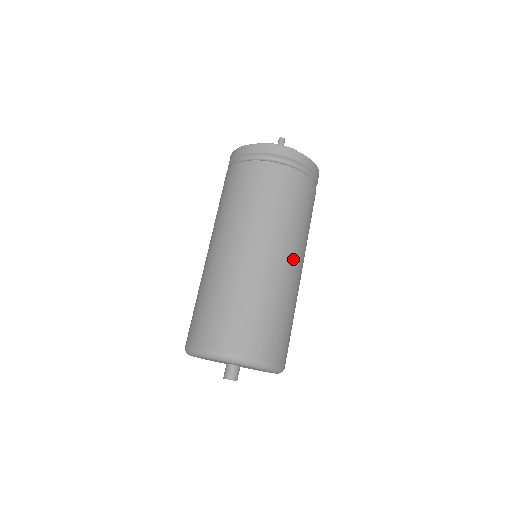
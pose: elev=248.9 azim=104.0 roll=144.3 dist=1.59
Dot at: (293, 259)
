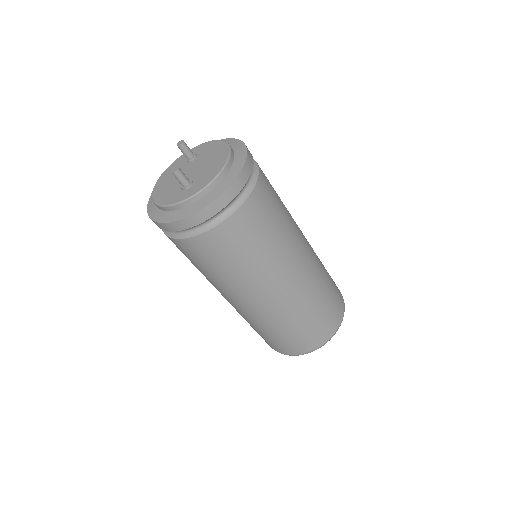
Dot at: (291, 275)
